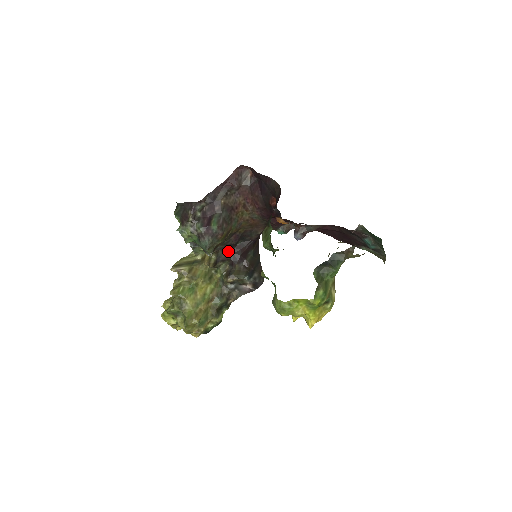
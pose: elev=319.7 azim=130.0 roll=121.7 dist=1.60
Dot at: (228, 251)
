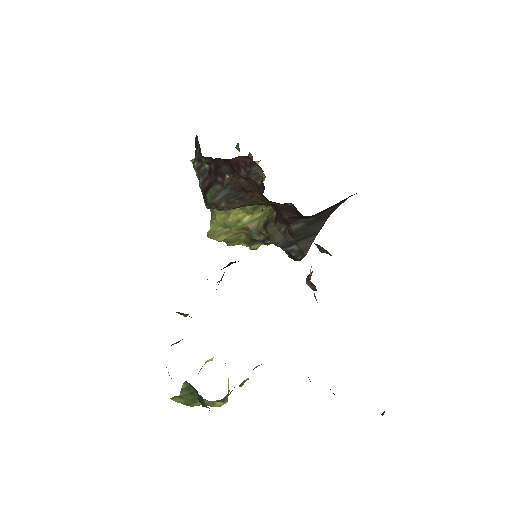
Dot at: (274, 202)
